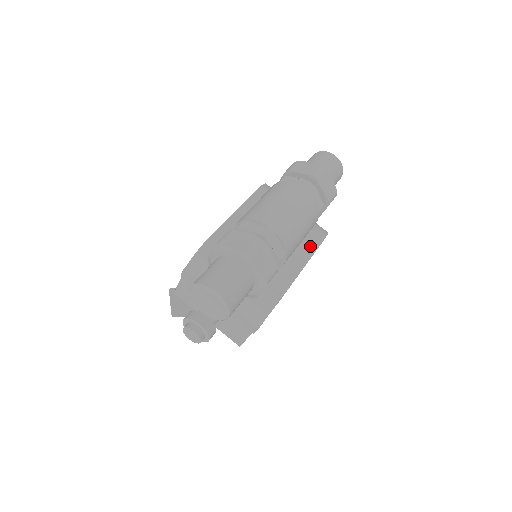
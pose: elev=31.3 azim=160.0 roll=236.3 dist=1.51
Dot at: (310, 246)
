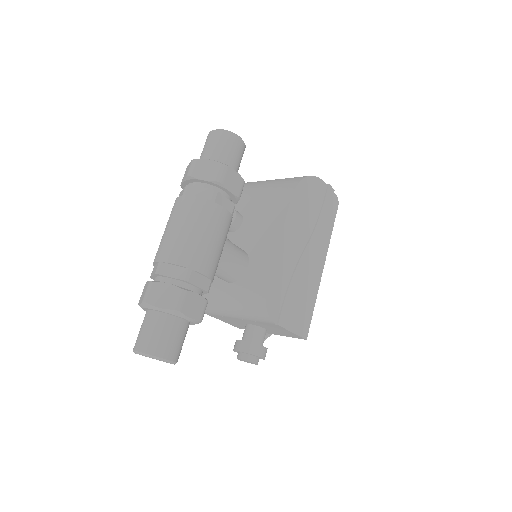
Dot at: (280, 212)
